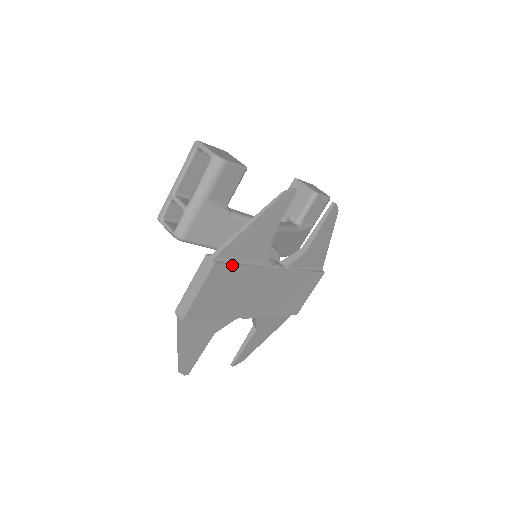
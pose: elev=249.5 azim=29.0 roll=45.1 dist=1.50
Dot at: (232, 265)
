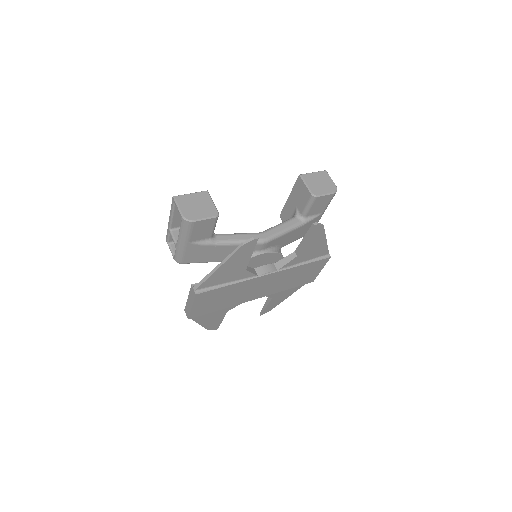
Dot at: (214, 289)
